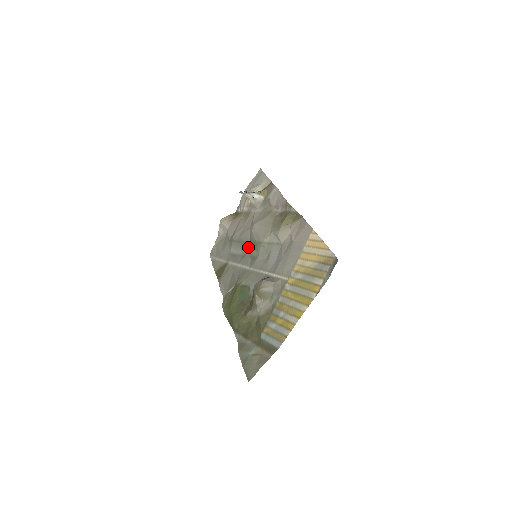
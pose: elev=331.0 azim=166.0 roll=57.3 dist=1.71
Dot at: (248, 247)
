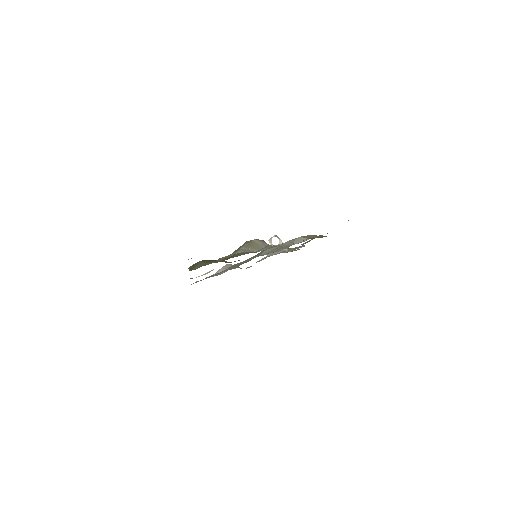
Dot at: occluded
